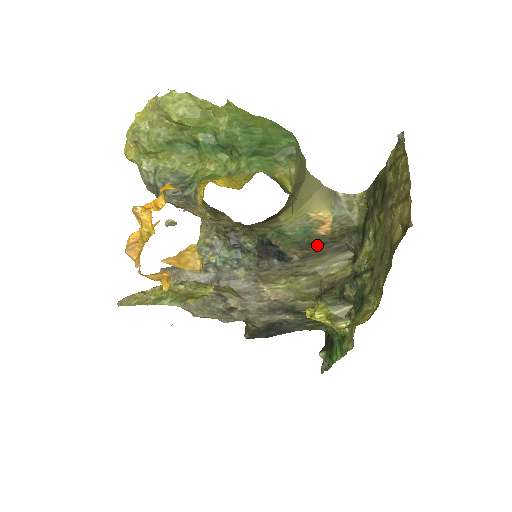
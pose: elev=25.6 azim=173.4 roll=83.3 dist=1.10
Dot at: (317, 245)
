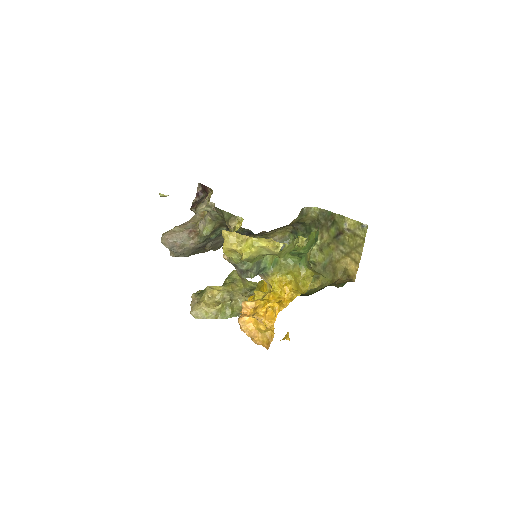
Dot at: occluded
